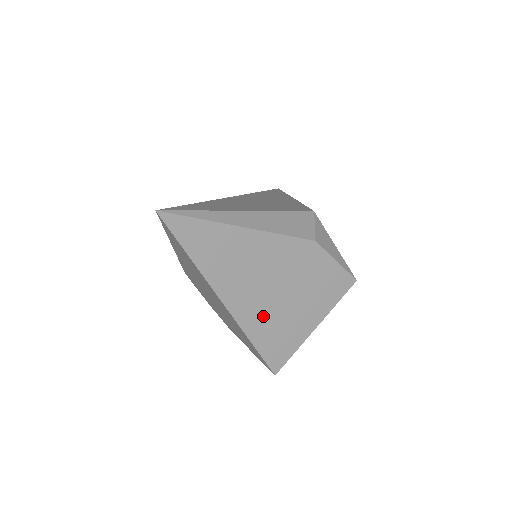
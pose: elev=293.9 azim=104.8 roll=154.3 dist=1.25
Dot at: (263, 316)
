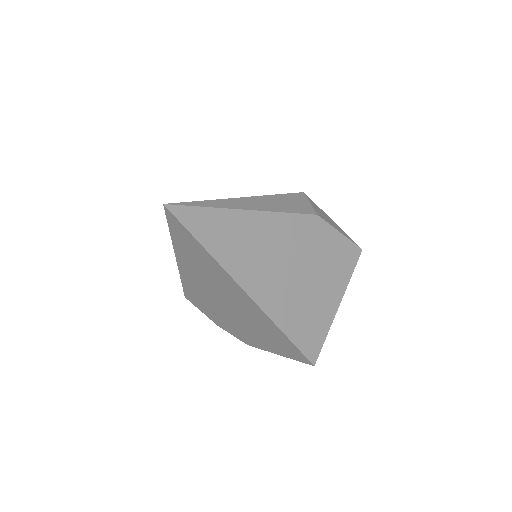
Dot at: (288, 302)
